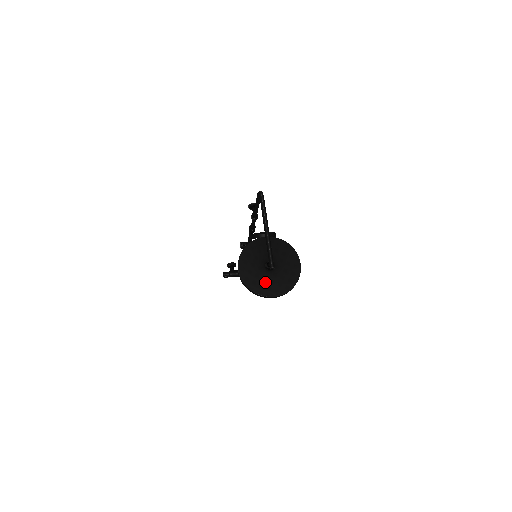
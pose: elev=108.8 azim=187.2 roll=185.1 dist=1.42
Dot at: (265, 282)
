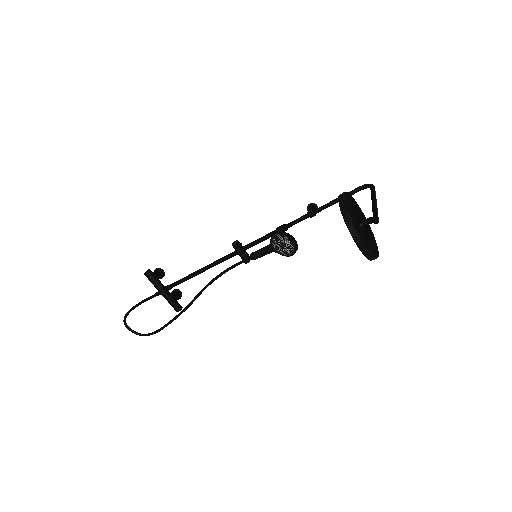
Dot at: (358, 227)
